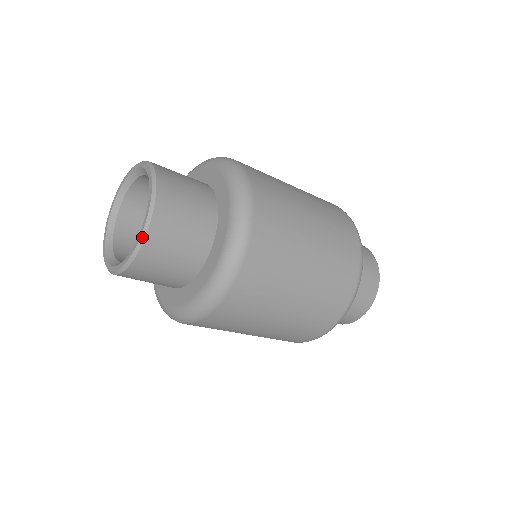
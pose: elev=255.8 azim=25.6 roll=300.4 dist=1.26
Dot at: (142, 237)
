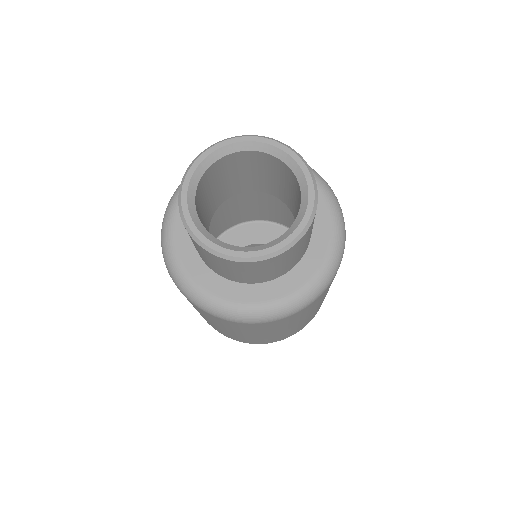
Dot at: (263, 257)
